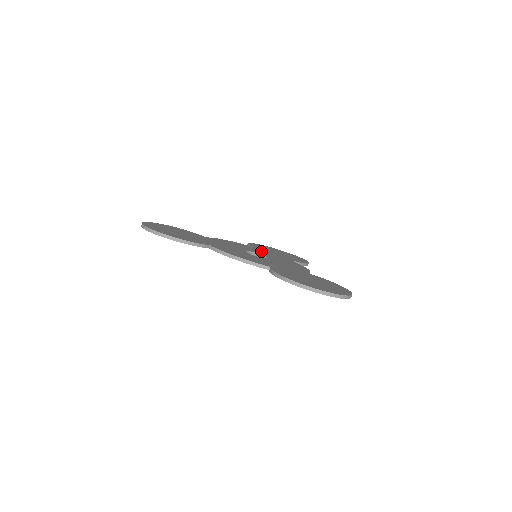
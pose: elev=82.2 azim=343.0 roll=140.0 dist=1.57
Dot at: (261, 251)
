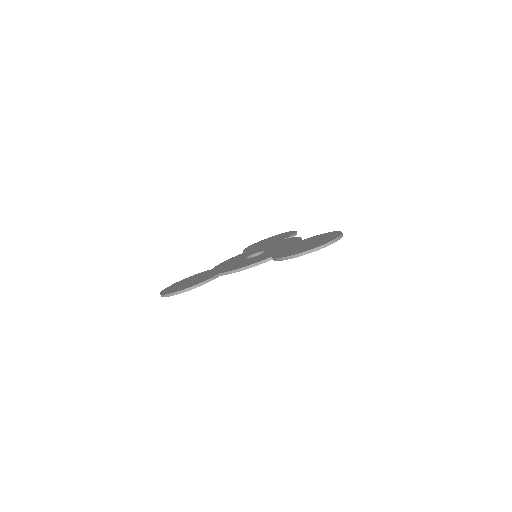
Dot at: (257, 249)
